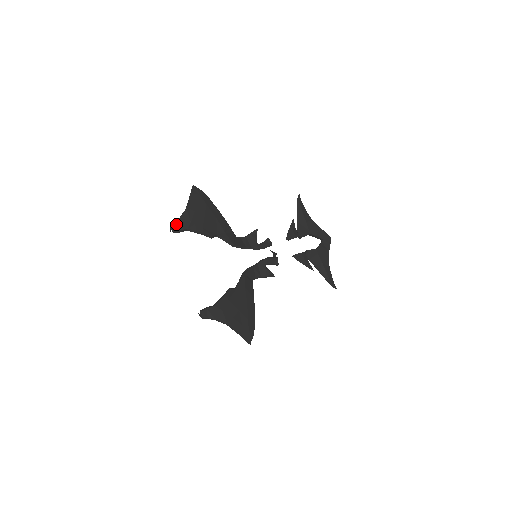
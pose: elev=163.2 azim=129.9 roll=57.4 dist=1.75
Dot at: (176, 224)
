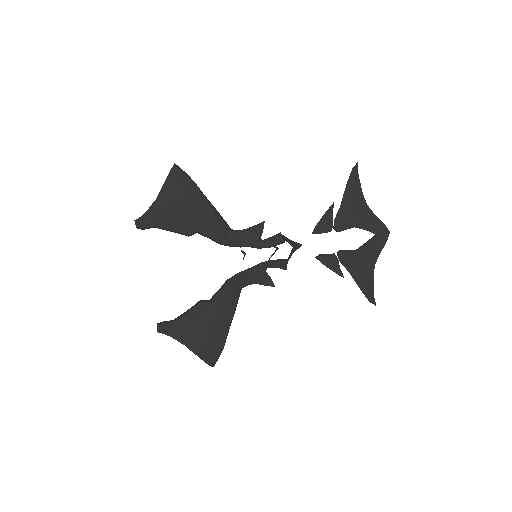
Dot at: (141, 219)
